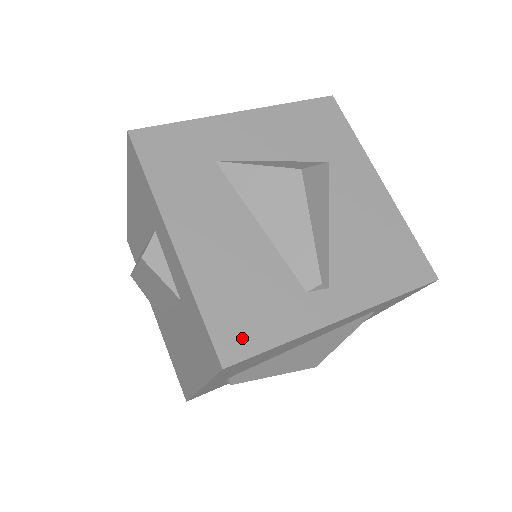
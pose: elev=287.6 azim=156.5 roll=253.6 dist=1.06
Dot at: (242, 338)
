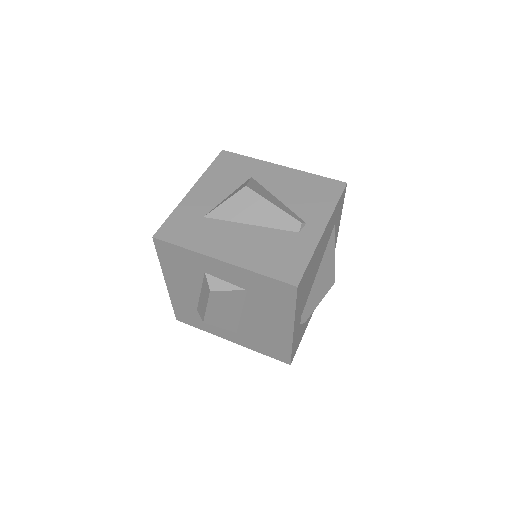
Dot at: (292, 270)
